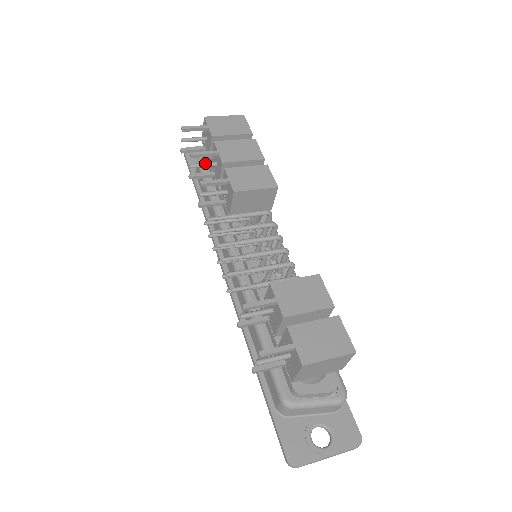
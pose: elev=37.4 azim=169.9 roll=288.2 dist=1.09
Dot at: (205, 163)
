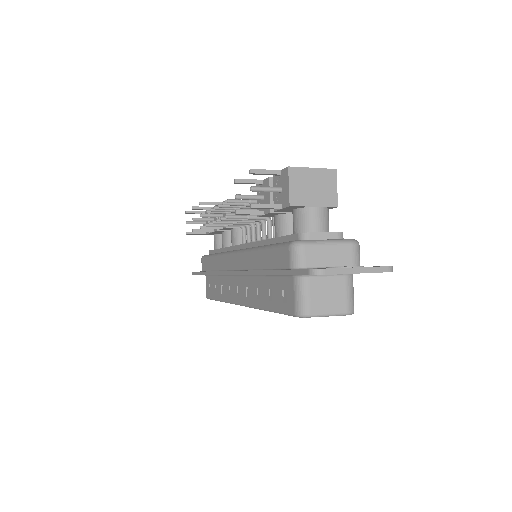
Dot at: occluded
